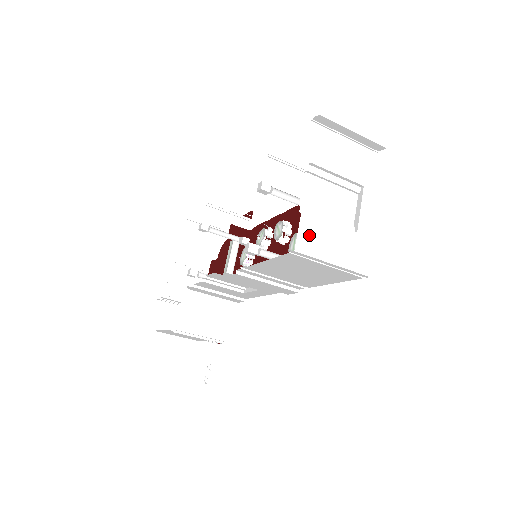
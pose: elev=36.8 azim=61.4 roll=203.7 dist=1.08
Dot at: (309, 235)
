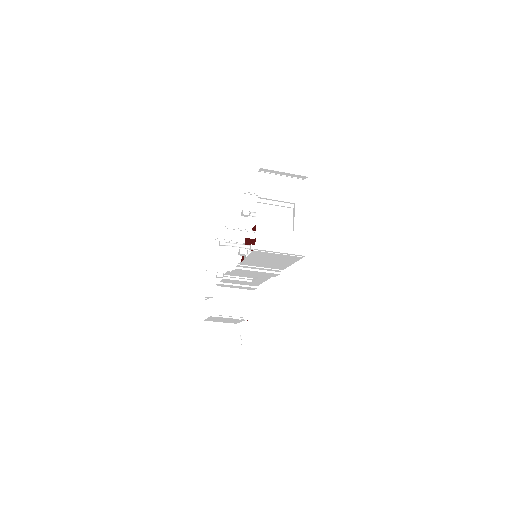
Dot at: (263, 238)
